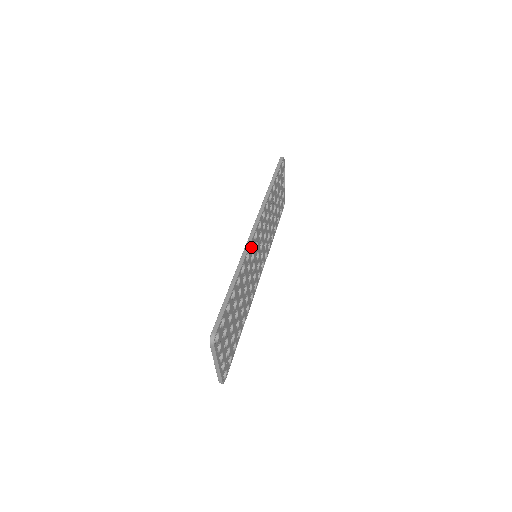
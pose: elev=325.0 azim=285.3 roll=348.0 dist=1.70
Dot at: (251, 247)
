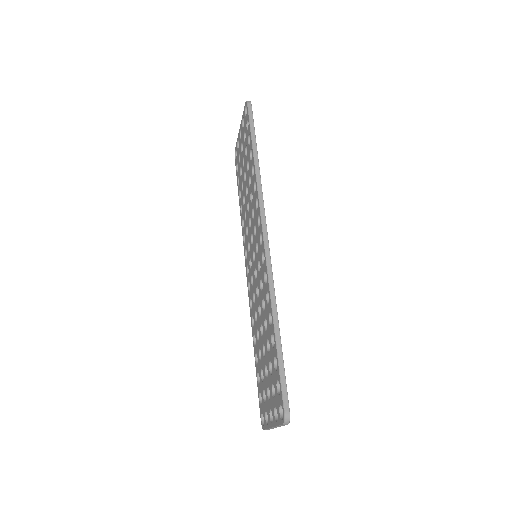
Dot at: occluded
